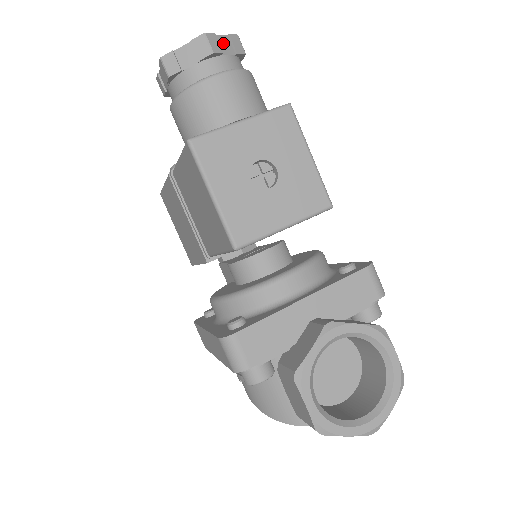
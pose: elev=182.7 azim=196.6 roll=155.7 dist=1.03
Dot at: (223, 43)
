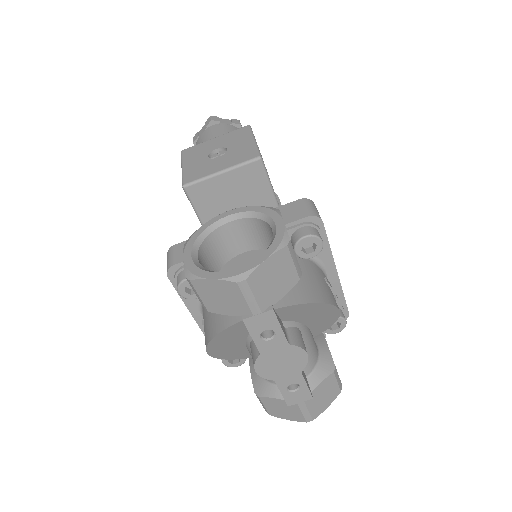
Dot at: (224, 121)
